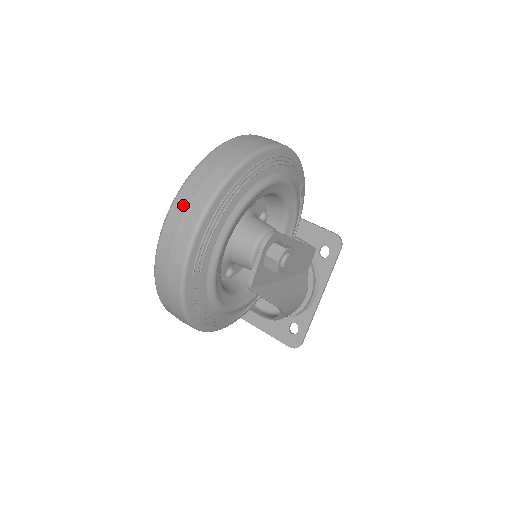
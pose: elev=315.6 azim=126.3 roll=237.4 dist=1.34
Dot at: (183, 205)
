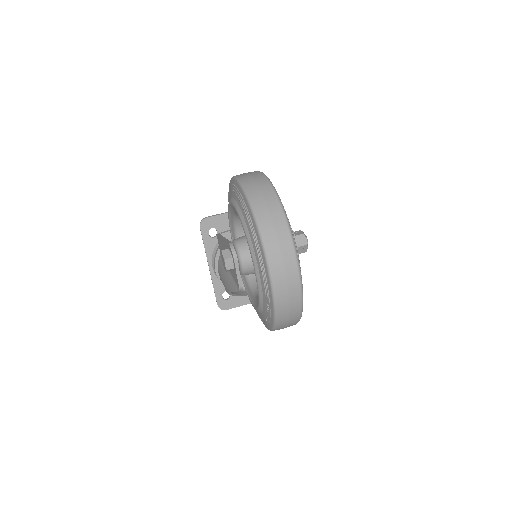
Dot at: (277, 256)
